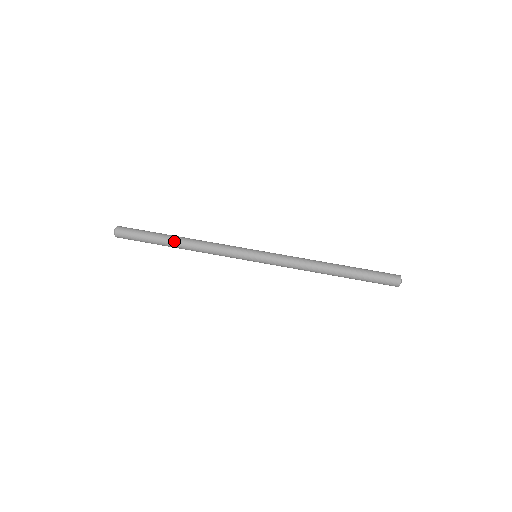
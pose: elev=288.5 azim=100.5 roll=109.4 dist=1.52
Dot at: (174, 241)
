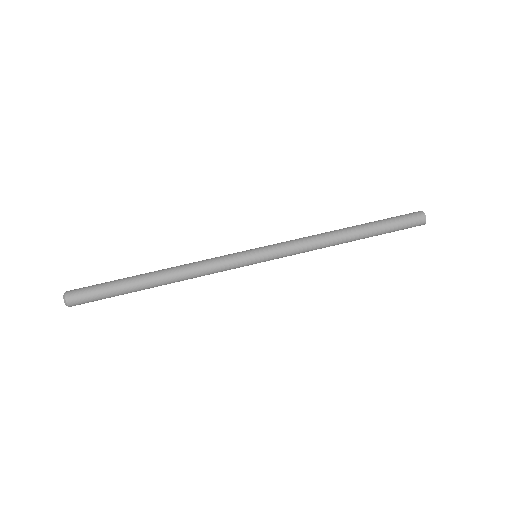
Dot at: (150, 282)
